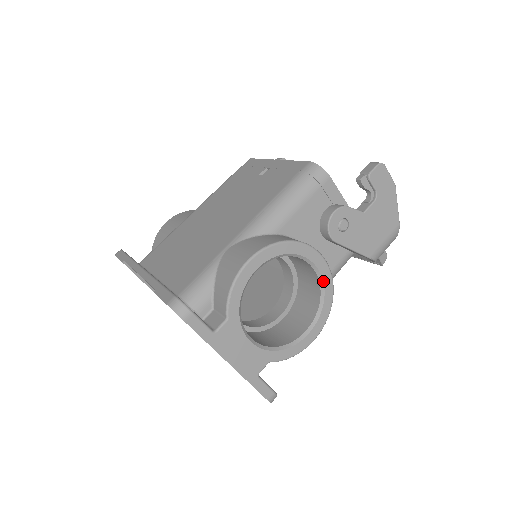
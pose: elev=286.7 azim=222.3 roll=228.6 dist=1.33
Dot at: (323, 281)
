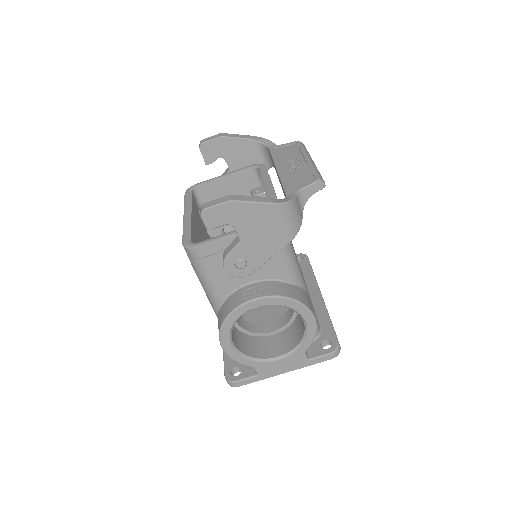
Dot at: occluded
